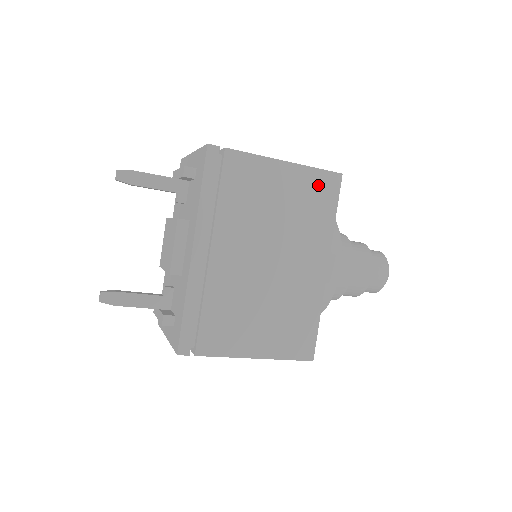
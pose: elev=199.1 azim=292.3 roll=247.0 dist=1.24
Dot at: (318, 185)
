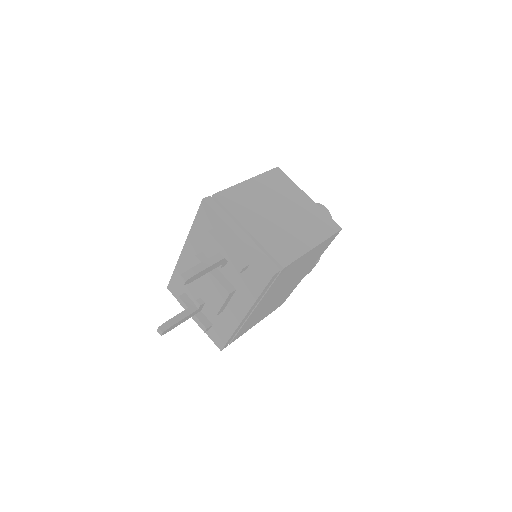
Dot at: (325, 244)
